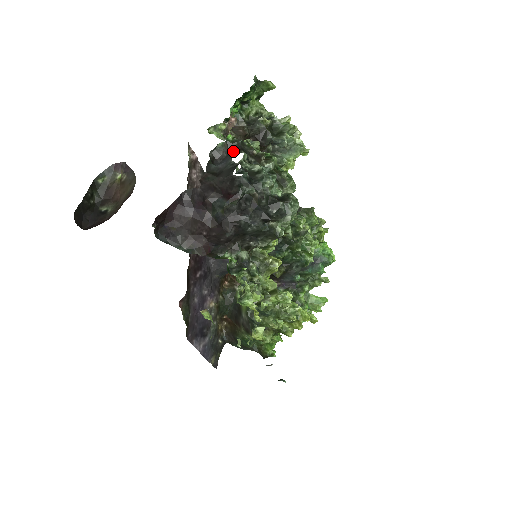
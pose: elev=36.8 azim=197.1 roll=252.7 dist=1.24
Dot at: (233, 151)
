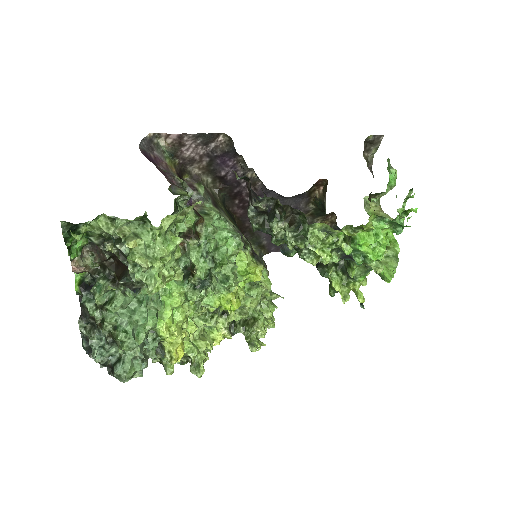
Dot at: occluded
